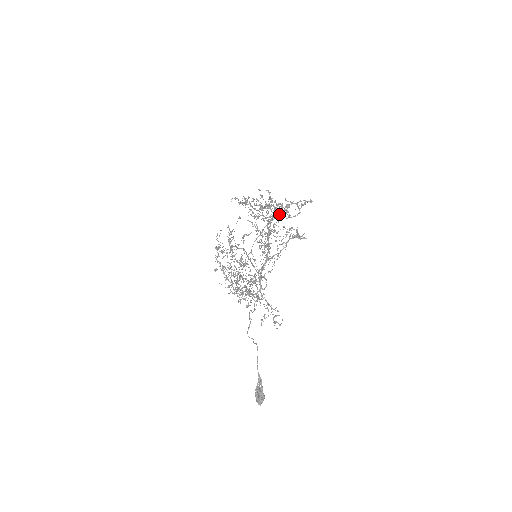
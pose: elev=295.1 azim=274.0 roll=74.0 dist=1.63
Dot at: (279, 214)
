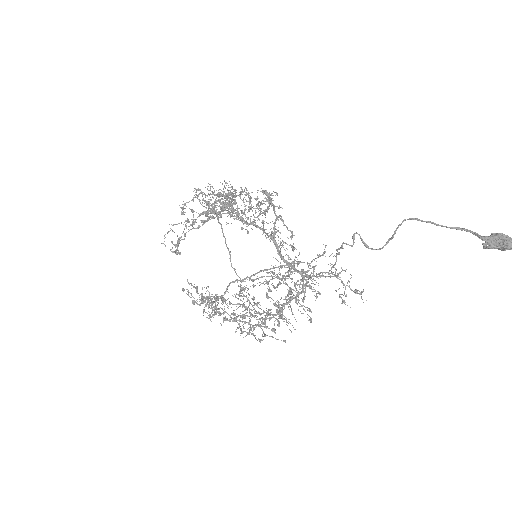
Dot at: (231, 192)
